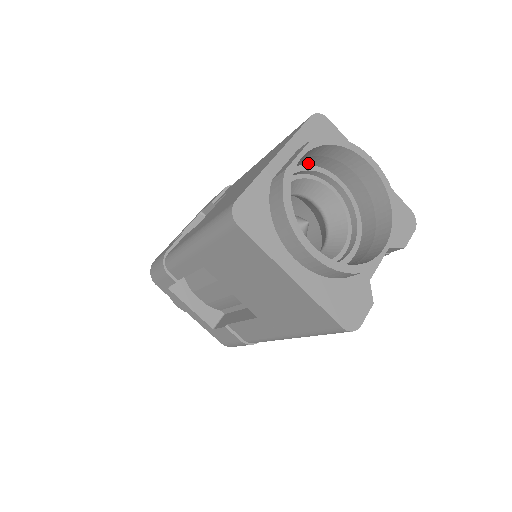
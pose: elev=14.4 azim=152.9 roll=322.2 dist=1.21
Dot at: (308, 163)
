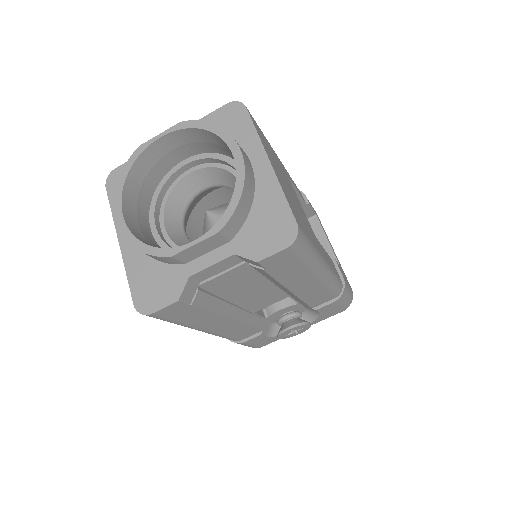
Dot at: (216, 151)
